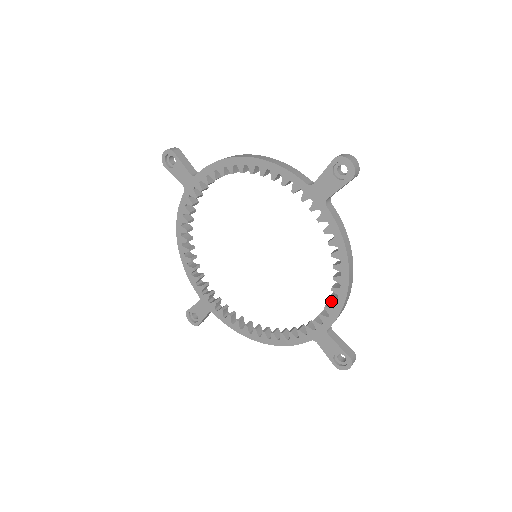
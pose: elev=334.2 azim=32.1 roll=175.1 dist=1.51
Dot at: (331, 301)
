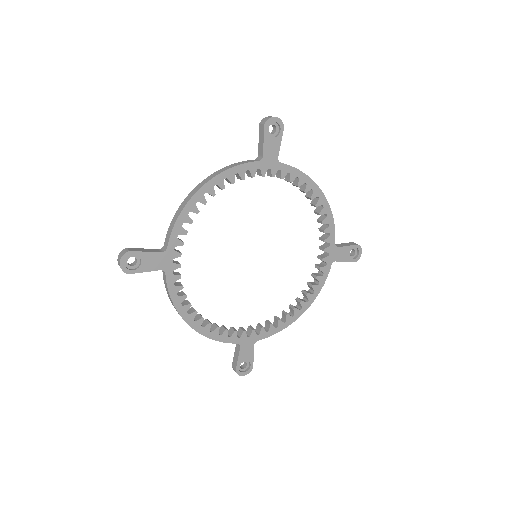
Dot at: (279, 322)
